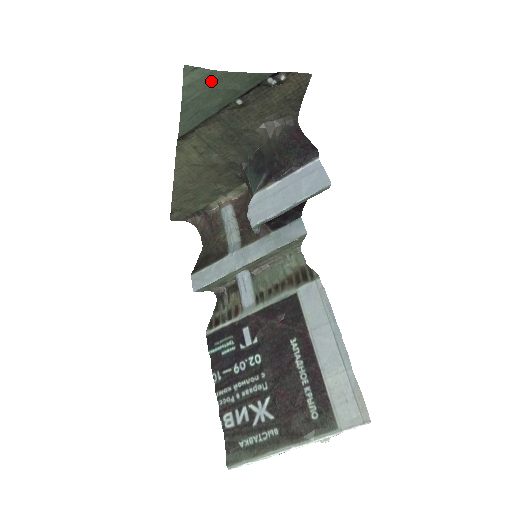
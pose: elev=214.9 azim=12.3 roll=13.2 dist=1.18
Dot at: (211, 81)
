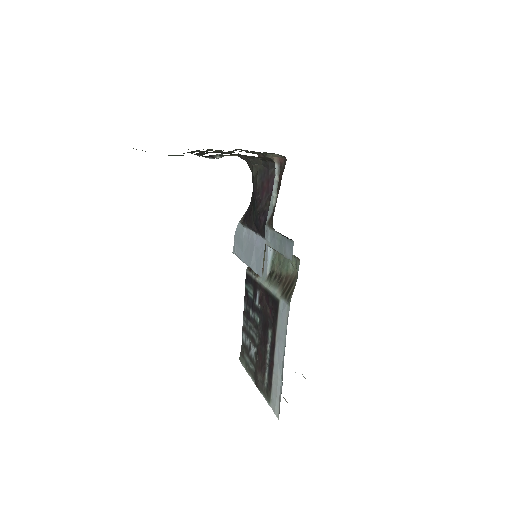
Dot at: occluded
